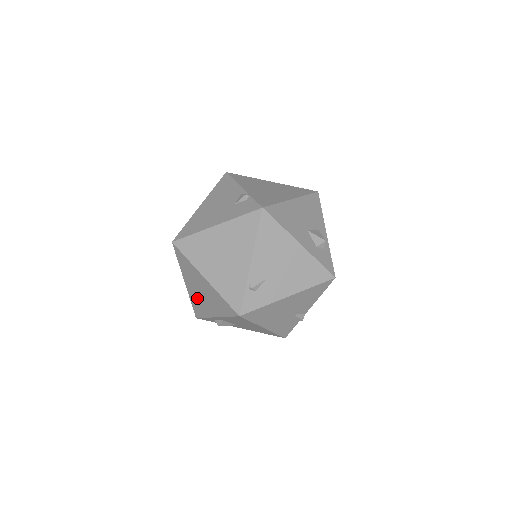
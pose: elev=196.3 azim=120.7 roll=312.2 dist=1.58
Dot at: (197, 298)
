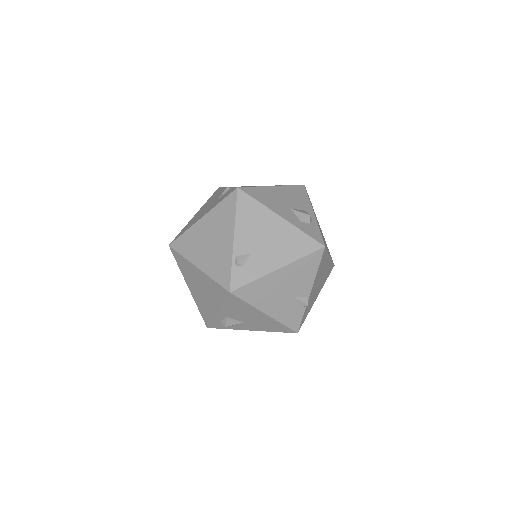
Dot at: (200, 299)
